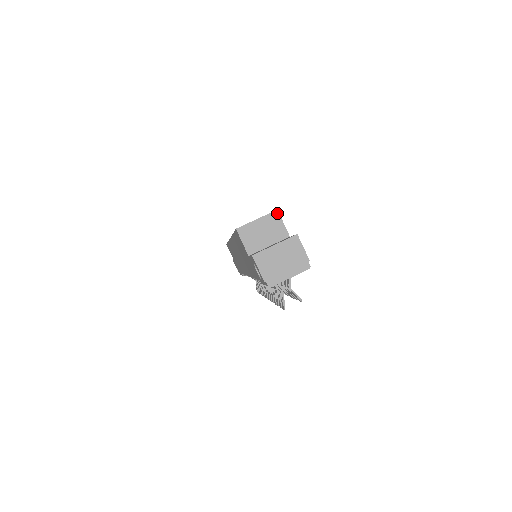
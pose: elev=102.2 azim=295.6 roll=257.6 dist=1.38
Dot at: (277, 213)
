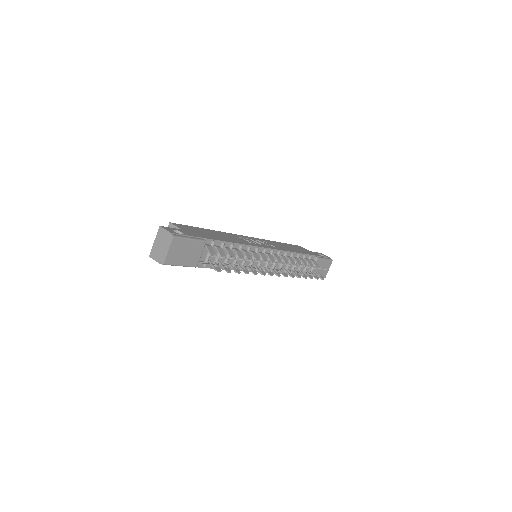
Dot at: (170, 224)
